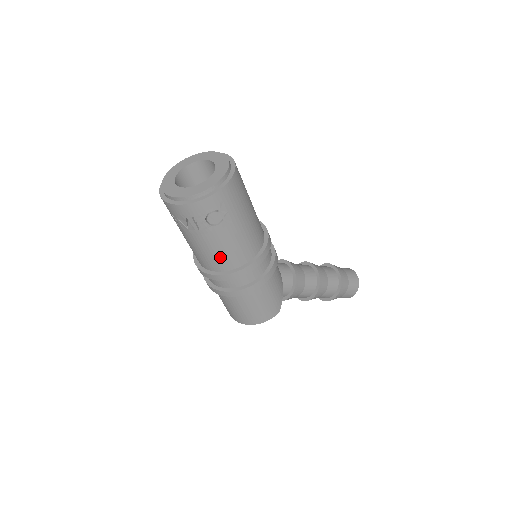
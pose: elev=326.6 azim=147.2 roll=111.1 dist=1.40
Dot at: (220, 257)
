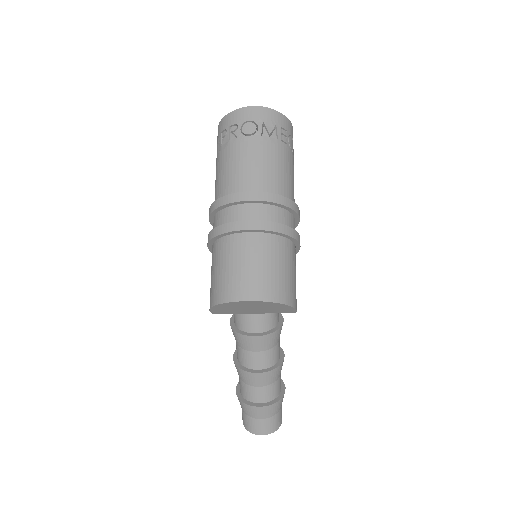
Dot at: (286, 180)
